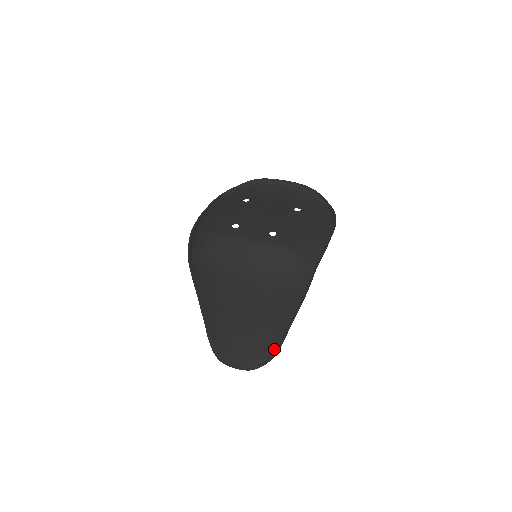
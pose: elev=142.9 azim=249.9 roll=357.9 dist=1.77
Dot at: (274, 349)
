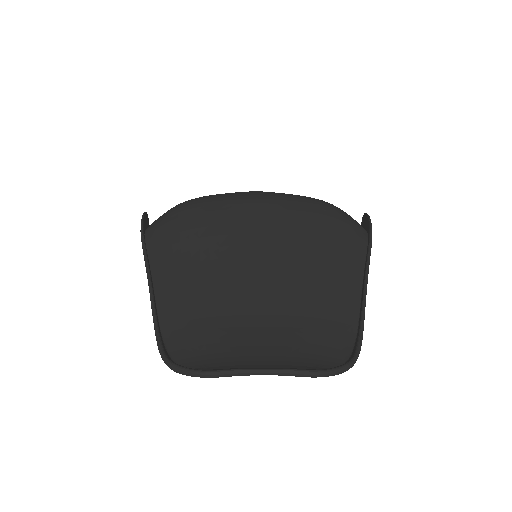
Dot at: (348, 347)
